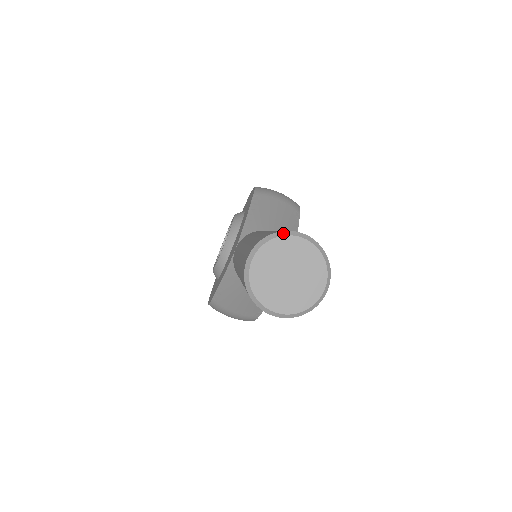
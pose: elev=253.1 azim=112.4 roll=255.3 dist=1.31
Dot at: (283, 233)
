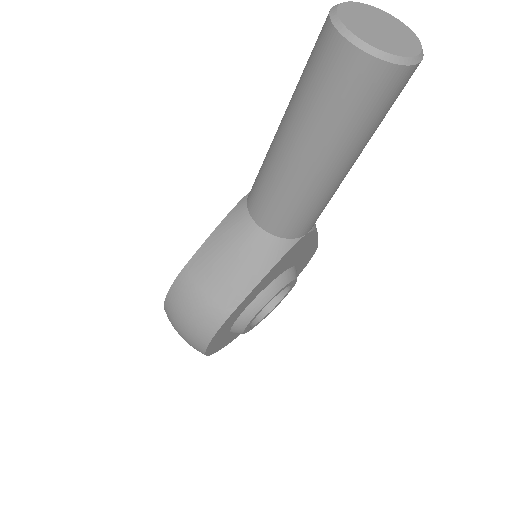
Dot at: (381, 11)
